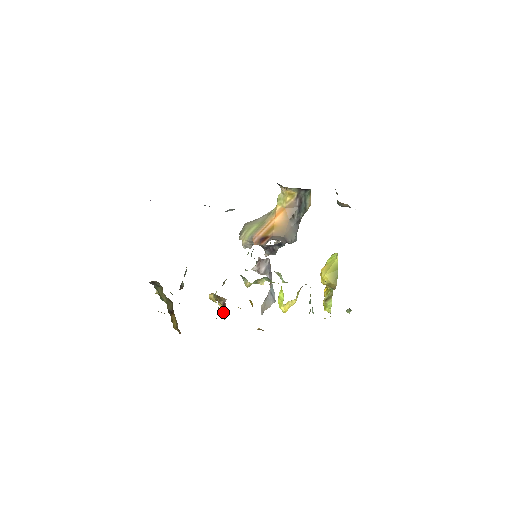
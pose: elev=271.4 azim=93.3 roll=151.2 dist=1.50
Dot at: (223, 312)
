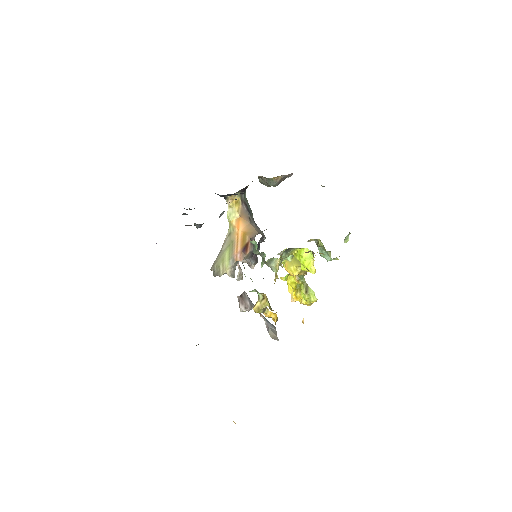
Dot at: (275, 315)
